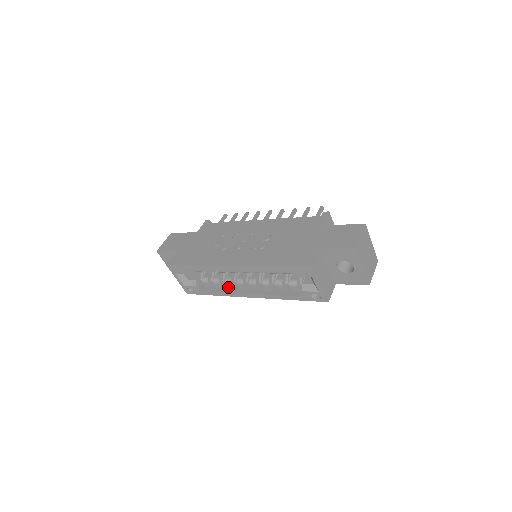
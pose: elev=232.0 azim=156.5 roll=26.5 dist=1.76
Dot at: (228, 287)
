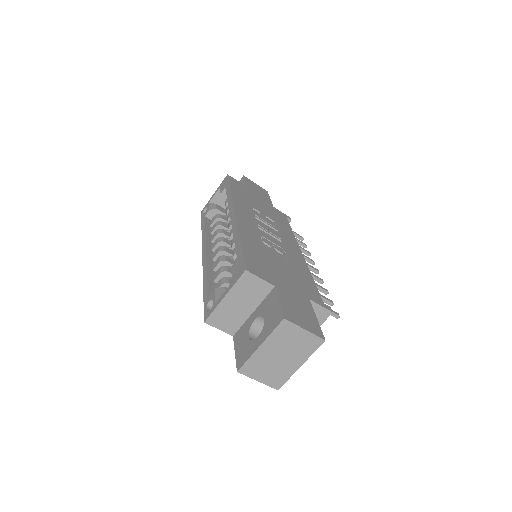
Dot at: (213, 236)
